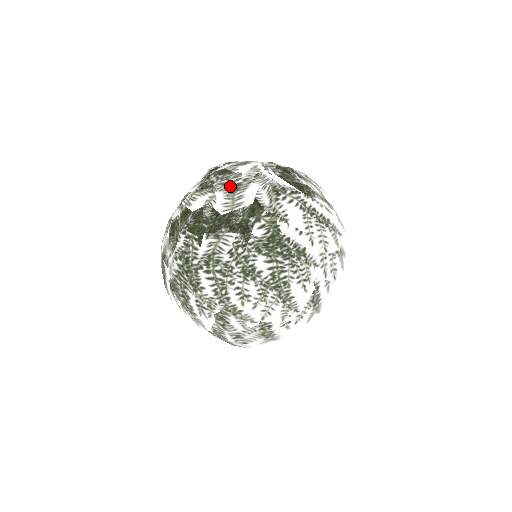
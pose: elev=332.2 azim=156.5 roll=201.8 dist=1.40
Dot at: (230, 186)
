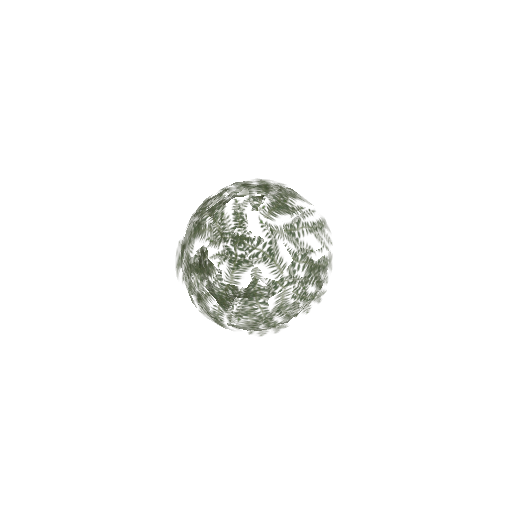
Dot at: (264, 255)
